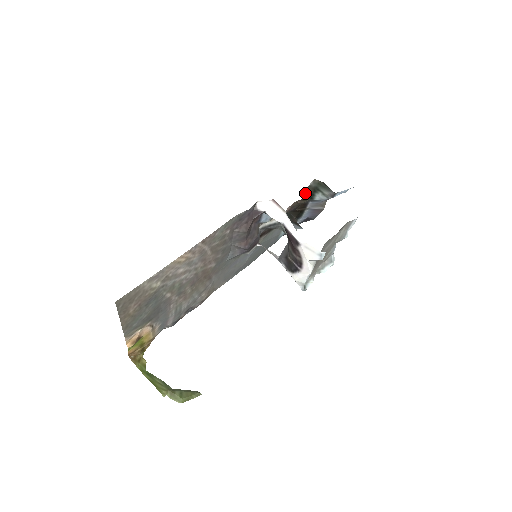
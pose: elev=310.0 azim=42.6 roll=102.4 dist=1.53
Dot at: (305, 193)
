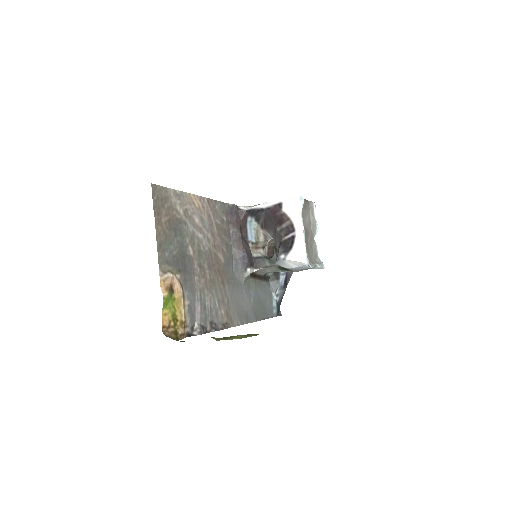
Dot at: occluded
